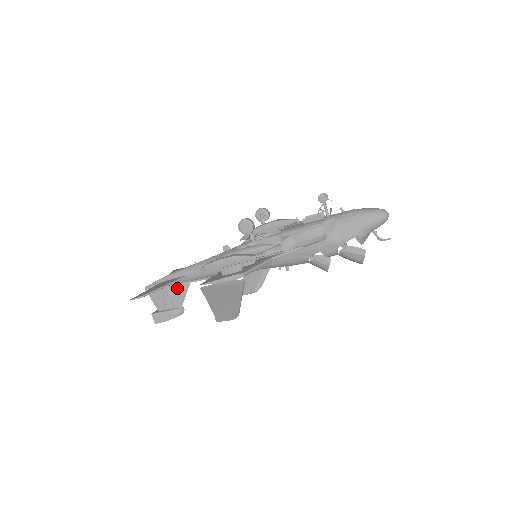
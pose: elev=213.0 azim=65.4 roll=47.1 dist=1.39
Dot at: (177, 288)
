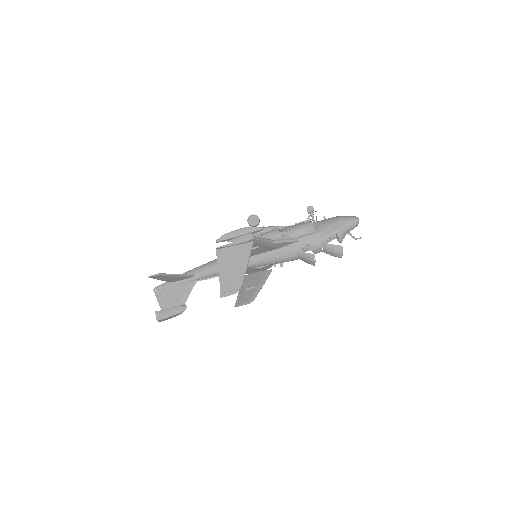
Dot at: (183, 287)
